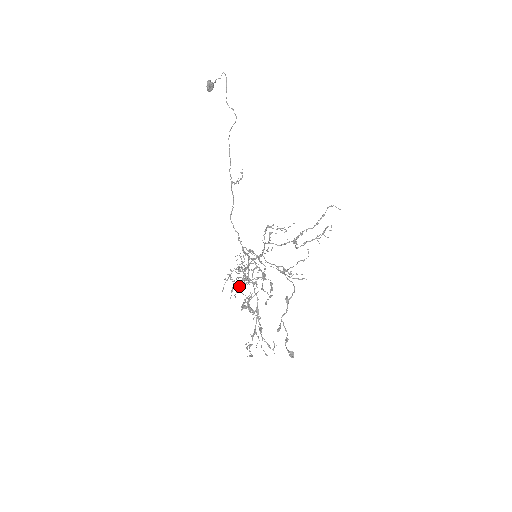
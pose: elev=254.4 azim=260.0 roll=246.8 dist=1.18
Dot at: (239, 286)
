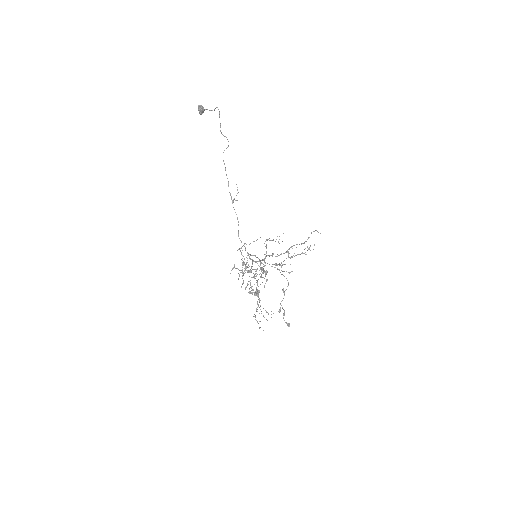
Dot at: occluded
